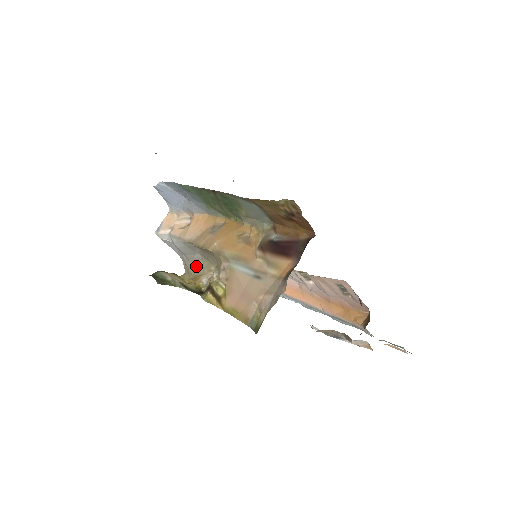
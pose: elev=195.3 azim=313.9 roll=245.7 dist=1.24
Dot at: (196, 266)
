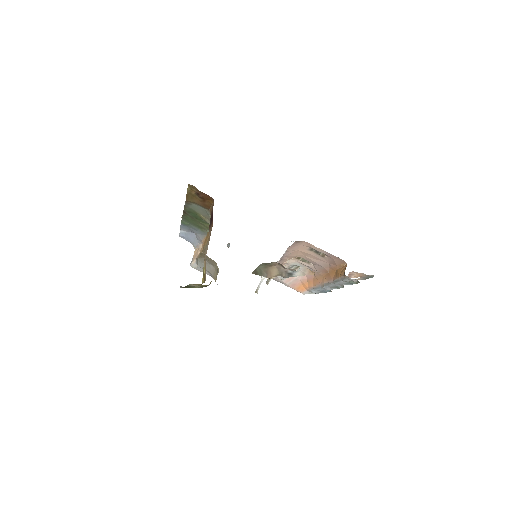
Dot at: (215, 276)
